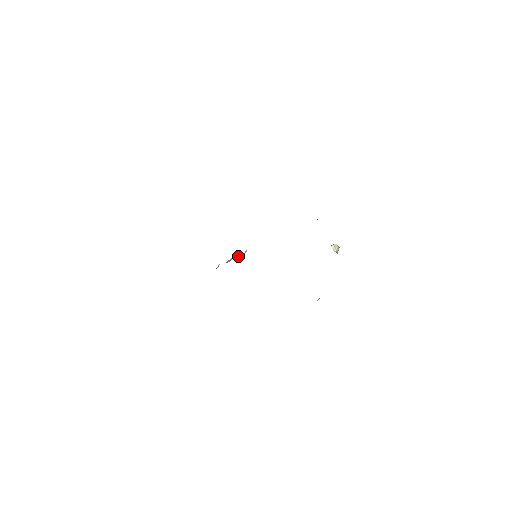
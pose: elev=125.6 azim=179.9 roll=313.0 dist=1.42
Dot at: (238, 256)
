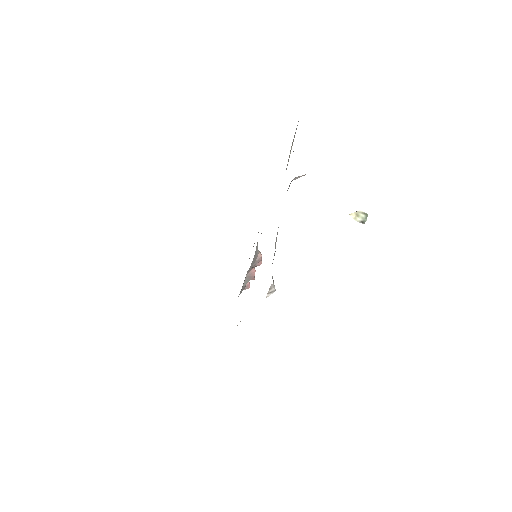
Dot at: (257, 265)
